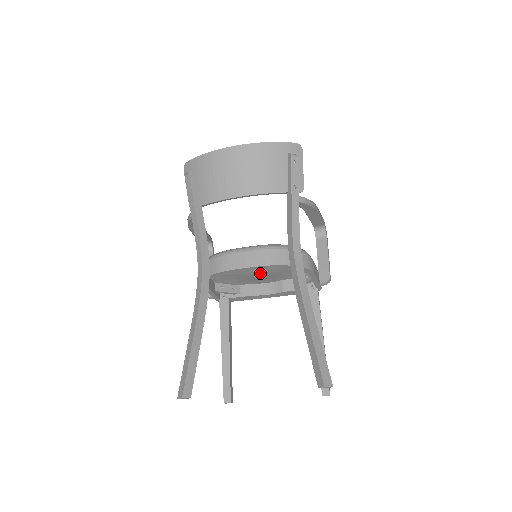
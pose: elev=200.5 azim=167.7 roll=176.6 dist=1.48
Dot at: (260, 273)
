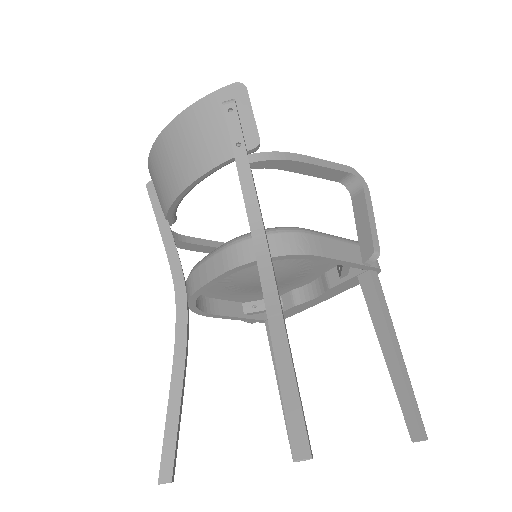
Dot at: occluded
